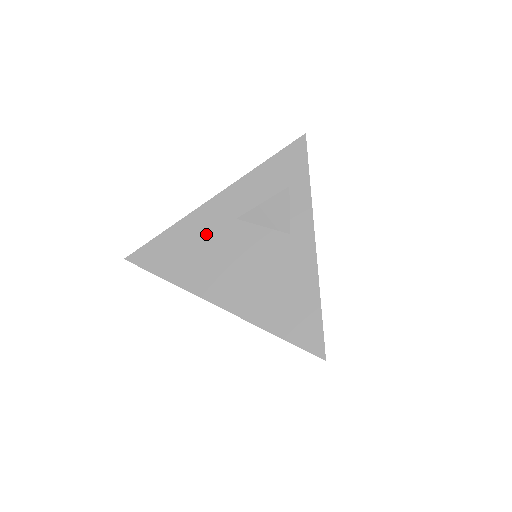
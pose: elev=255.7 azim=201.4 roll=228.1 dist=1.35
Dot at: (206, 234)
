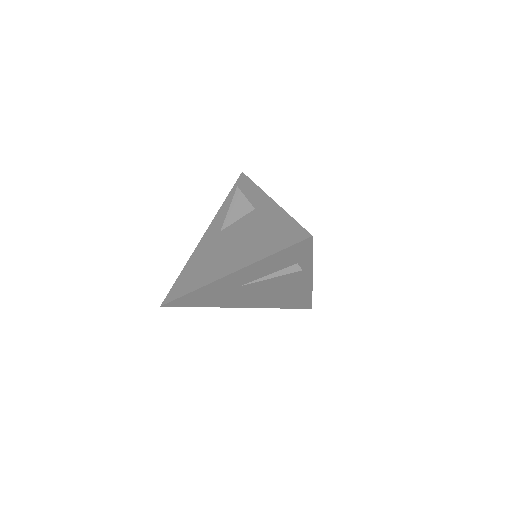
Dot at: (206, 252)
